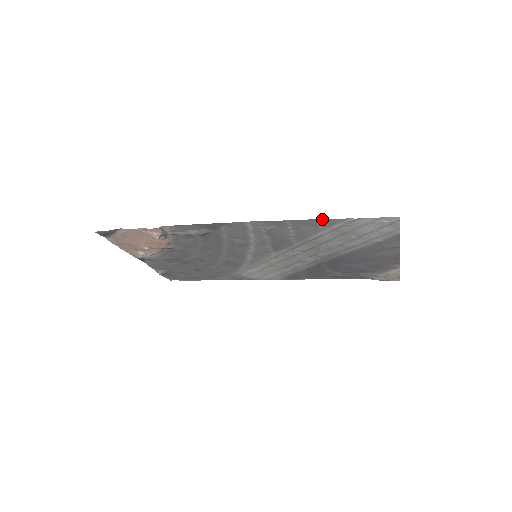
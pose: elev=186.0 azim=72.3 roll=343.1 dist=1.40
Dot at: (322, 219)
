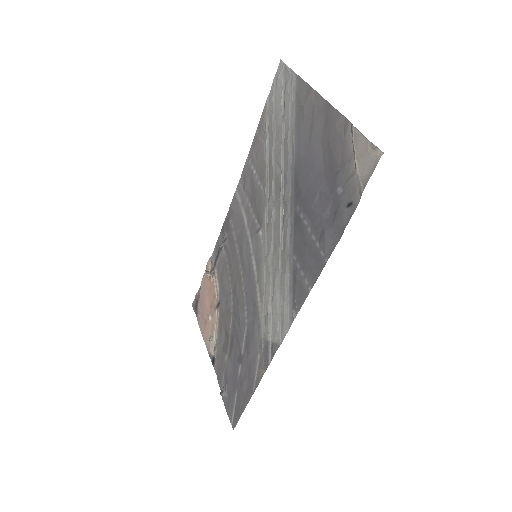
Dot at: (257, 129)
